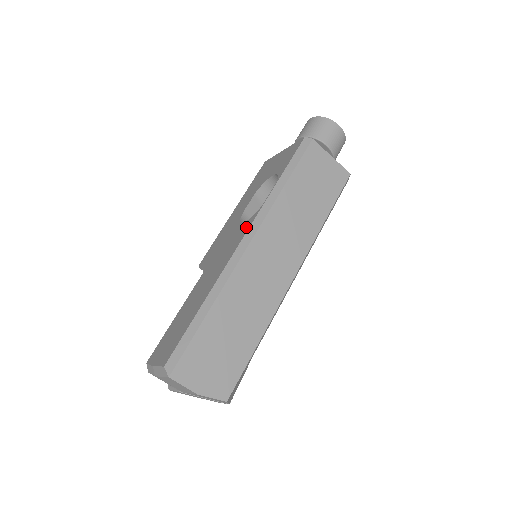
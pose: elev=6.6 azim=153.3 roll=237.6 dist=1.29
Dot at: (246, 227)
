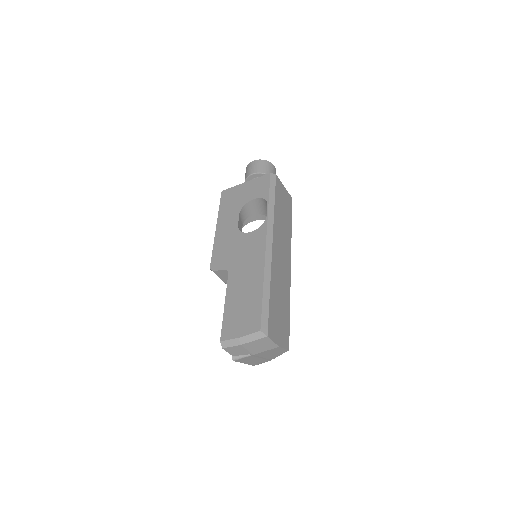
Dot at: (261, 234)
